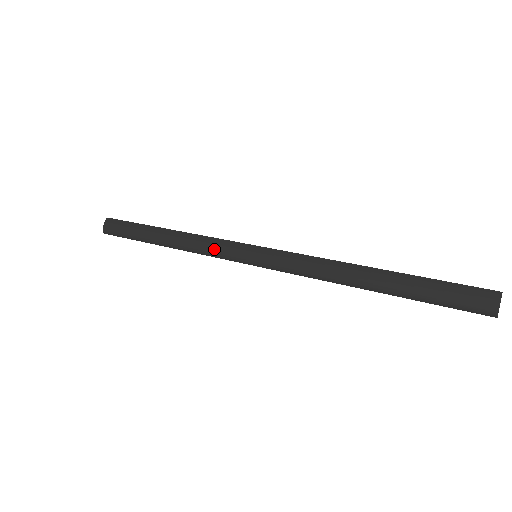
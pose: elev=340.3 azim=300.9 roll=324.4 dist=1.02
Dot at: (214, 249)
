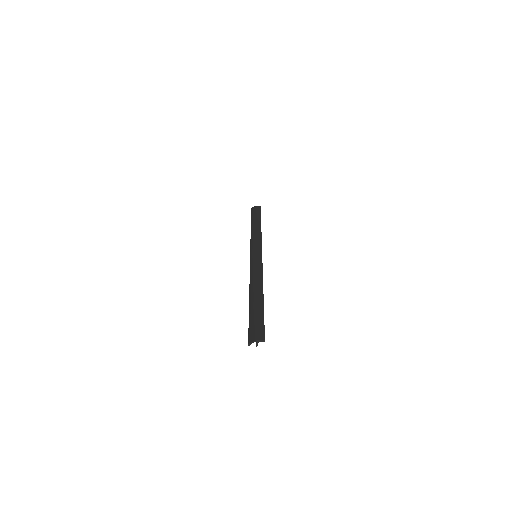
Dot at: (254, 241)
